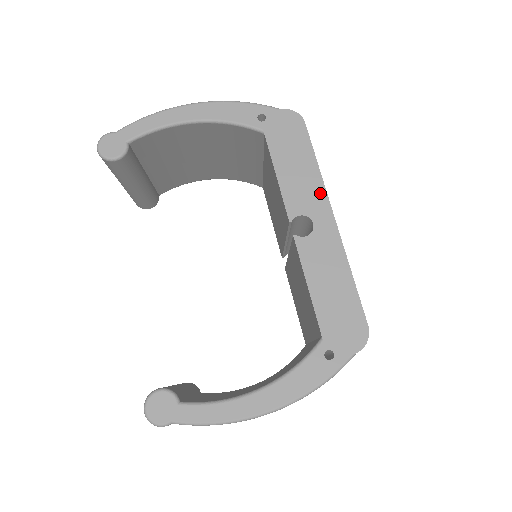
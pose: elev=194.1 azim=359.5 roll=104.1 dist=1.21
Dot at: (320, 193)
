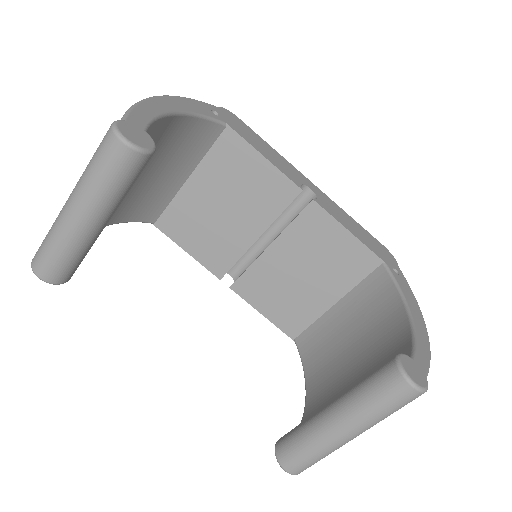
Dot at: (292, 167)
